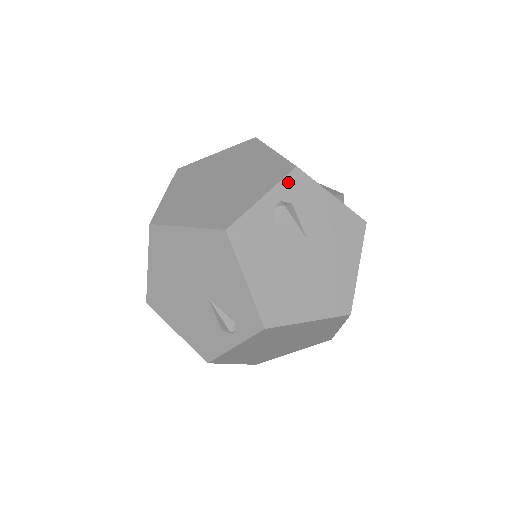
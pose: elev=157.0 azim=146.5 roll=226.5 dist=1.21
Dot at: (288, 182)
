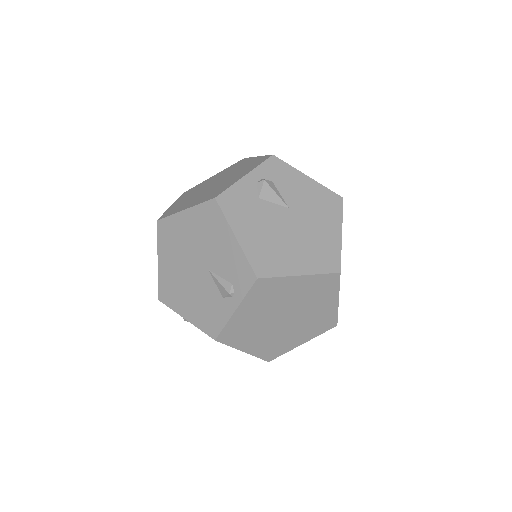
Dot at: (267, 165)
